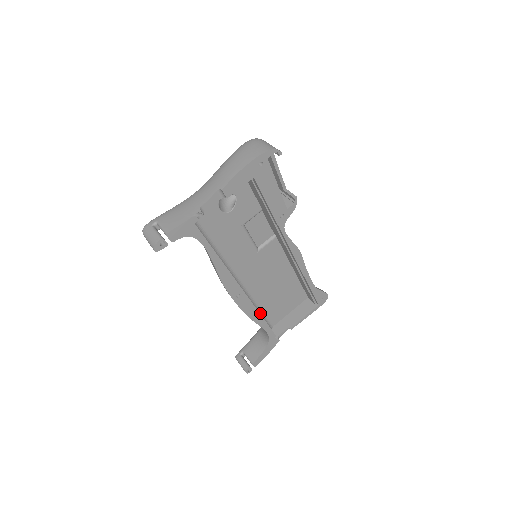
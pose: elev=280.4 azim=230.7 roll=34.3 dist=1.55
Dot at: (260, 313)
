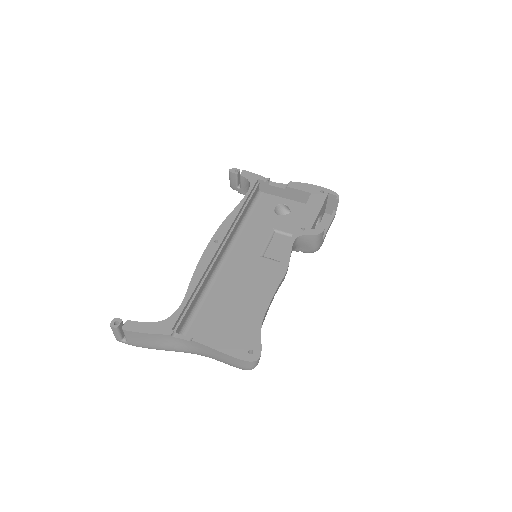
Dot at: (197, 306)
